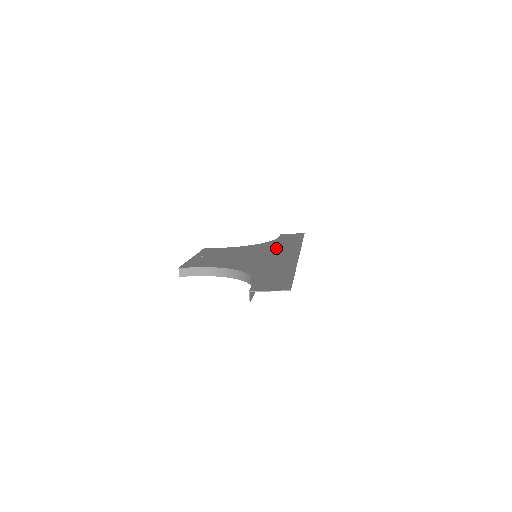
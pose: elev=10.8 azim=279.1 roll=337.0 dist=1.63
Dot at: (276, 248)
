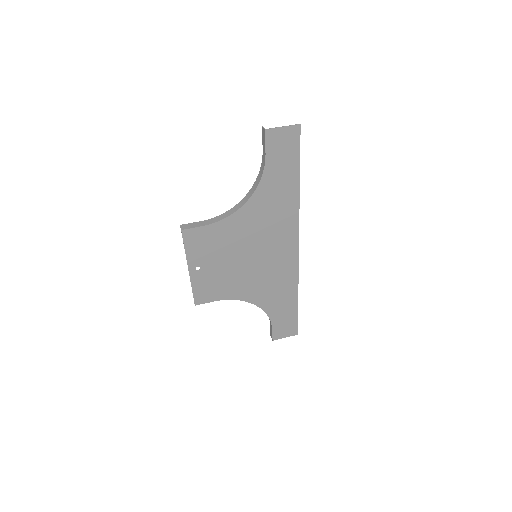
Dot at: (272, 227)
